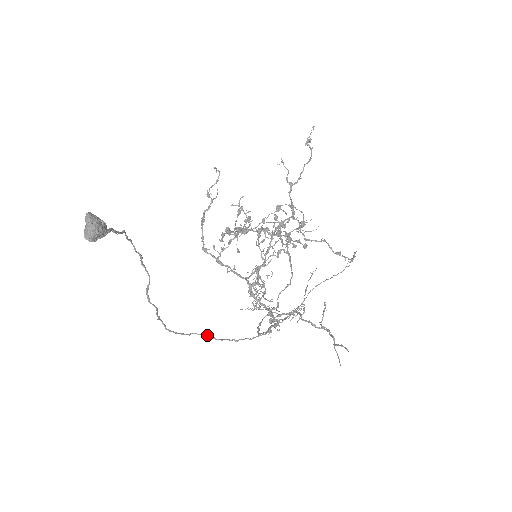
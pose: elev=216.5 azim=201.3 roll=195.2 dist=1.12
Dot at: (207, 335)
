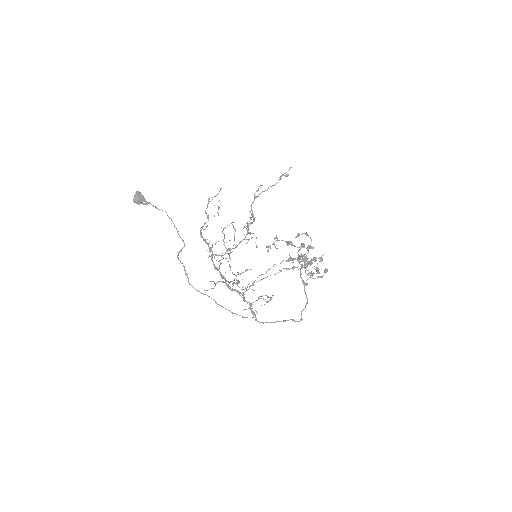
Dot at: (213, 299)
